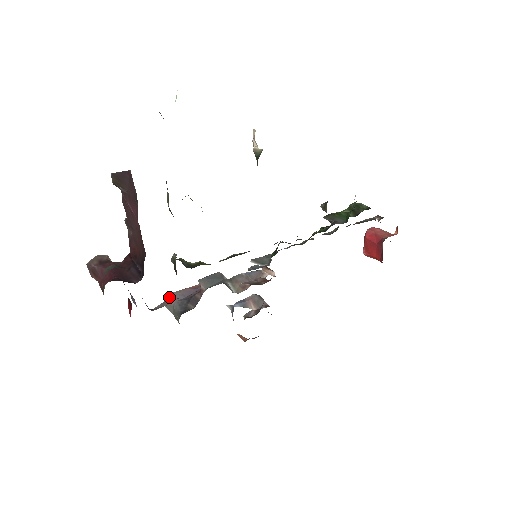
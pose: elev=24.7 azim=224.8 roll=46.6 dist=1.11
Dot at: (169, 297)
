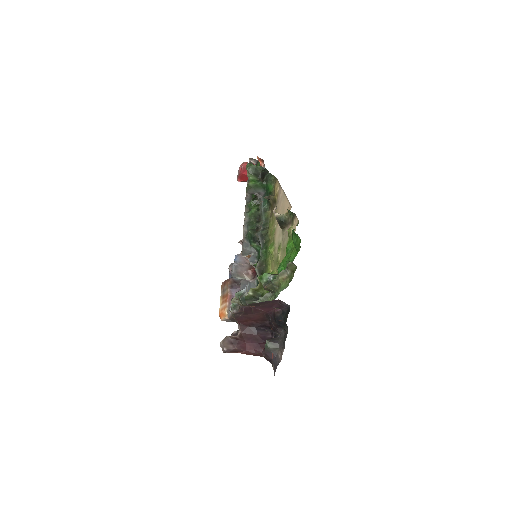
Dot at: occluded
